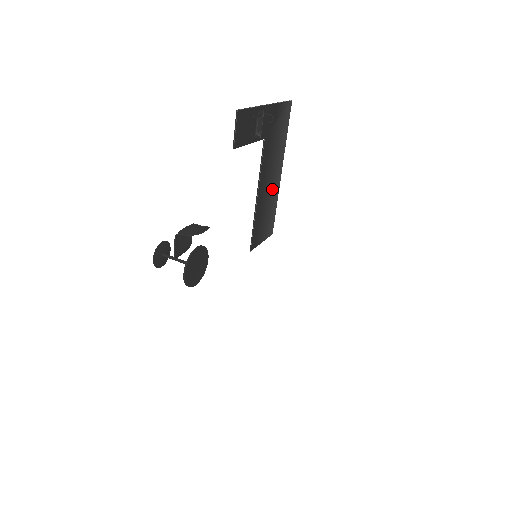
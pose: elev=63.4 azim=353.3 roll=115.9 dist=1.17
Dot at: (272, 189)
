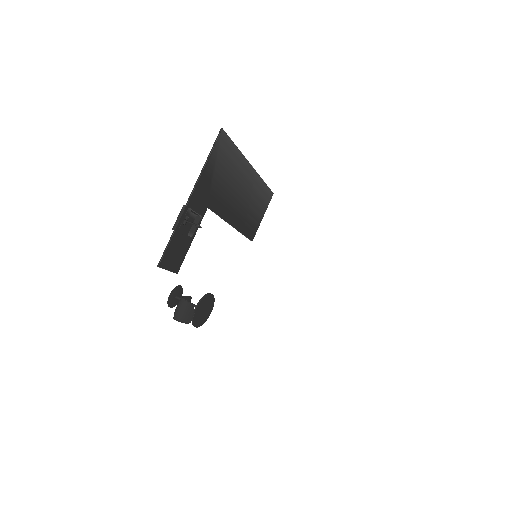
Dot at: (248, 191)
